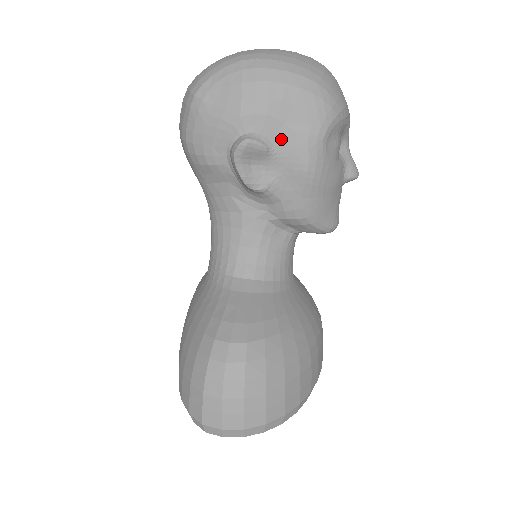
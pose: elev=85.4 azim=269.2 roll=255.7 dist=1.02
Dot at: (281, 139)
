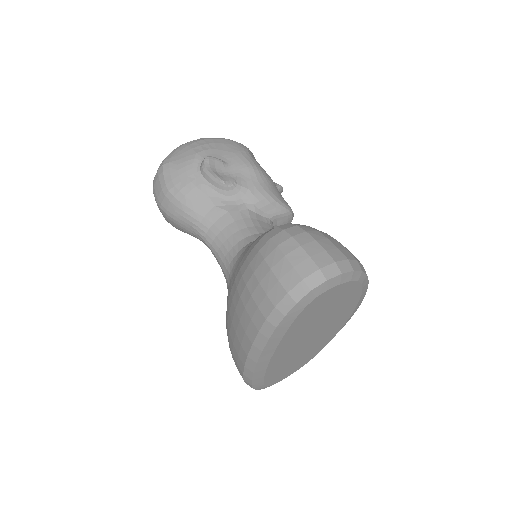
Dot at: (226, 157)
